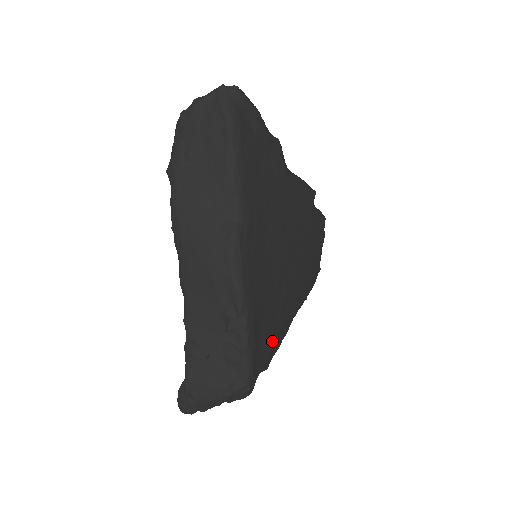
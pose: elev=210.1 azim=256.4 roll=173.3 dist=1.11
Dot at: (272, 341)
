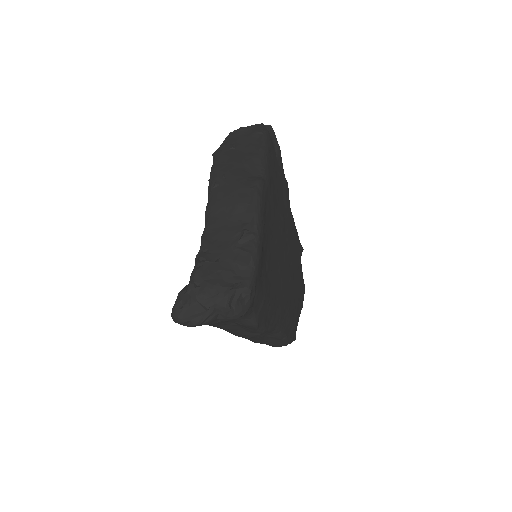
Dot at: (266, 298)
